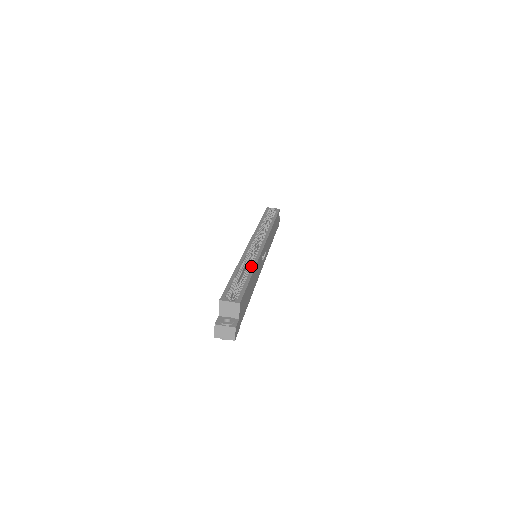
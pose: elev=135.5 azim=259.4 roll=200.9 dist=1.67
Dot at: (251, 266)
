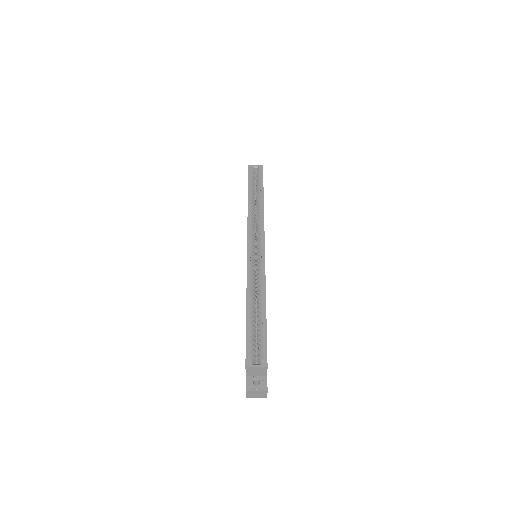
Dot at: (261, 294)
